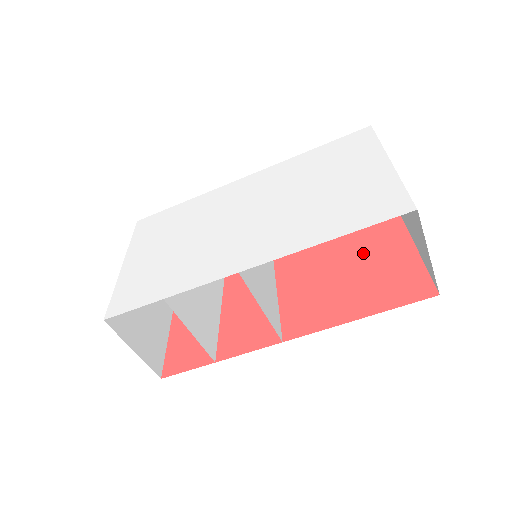
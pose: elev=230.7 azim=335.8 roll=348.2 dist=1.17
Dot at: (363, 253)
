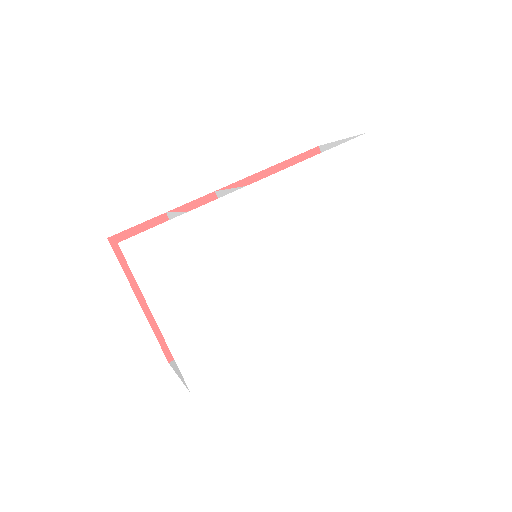
Dot at: occluded
